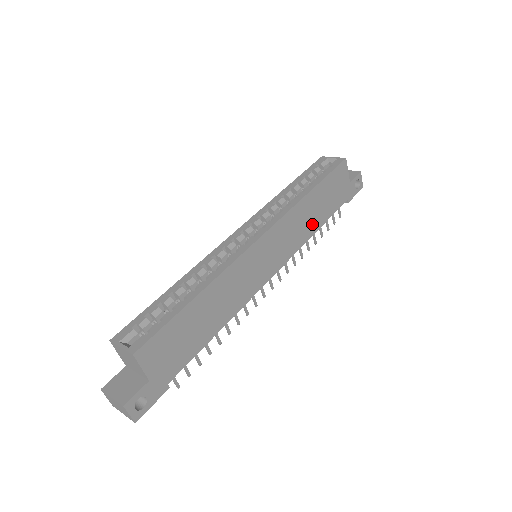
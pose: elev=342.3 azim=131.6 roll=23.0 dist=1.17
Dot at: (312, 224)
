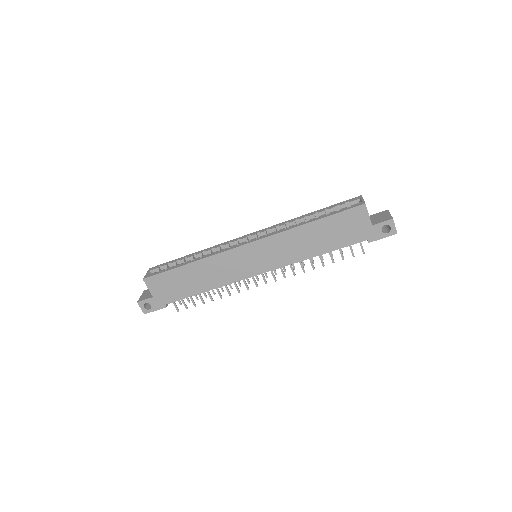
Dot at: (311, 249)
